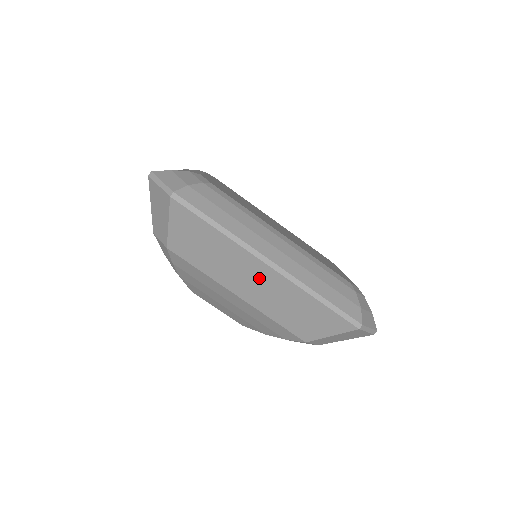
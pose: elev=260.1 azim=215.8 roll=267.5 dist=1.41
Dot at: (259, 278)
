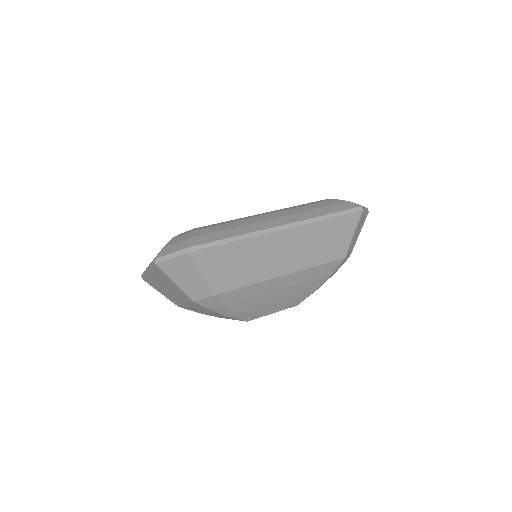
Dot at: (285, 246)
